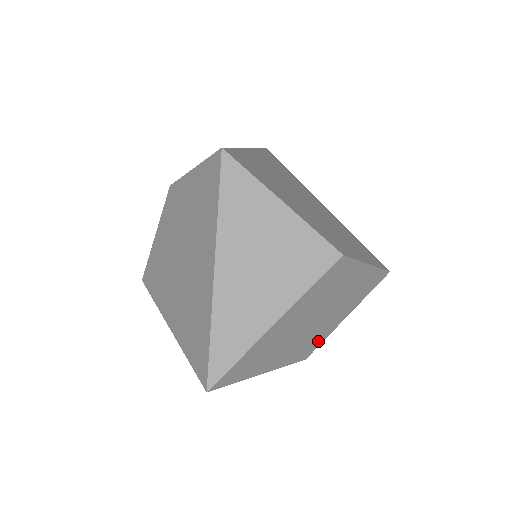
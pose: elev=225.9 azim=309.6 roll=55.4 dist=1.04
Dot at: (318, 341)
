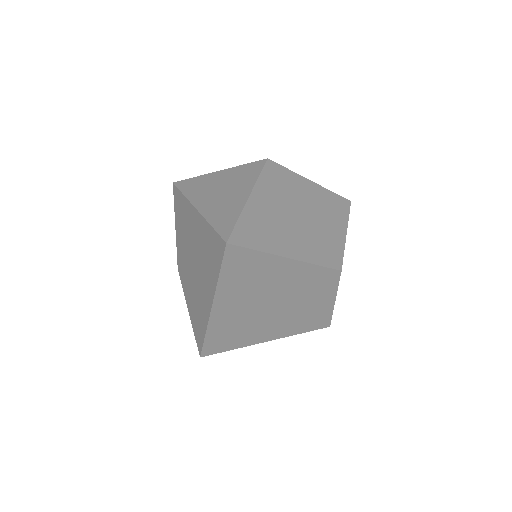
Dot at: (335, 251)
